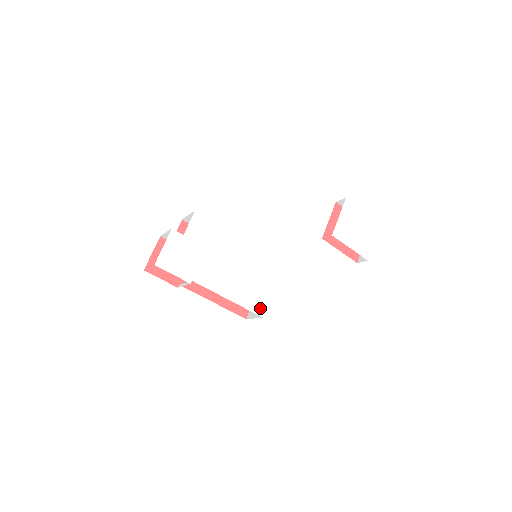
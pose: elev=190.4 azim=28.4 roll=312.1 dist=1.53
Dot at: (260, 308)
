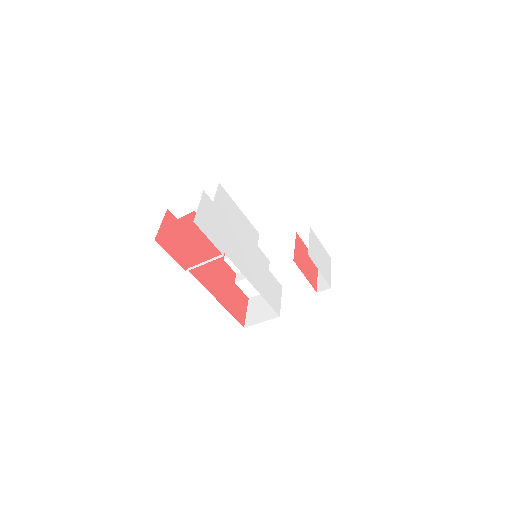
Dot at: (276, 305)
